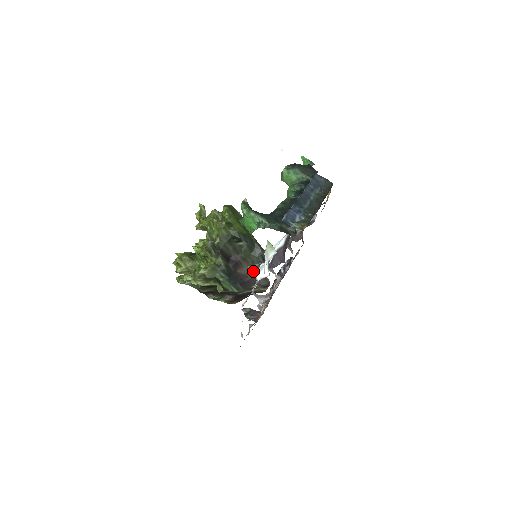
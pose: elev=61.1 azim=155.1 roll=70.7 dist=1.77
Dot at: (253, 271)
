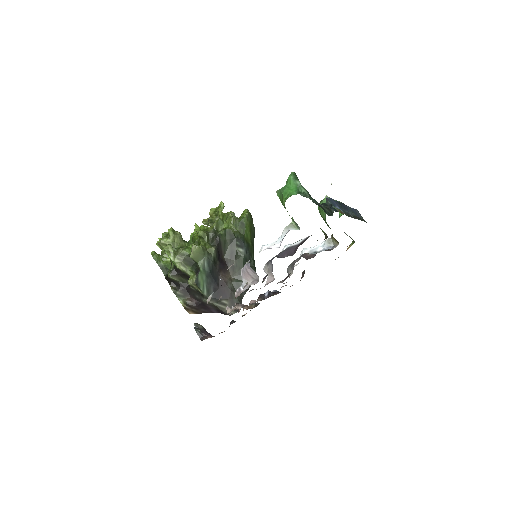
Dot at: (234, 285)
